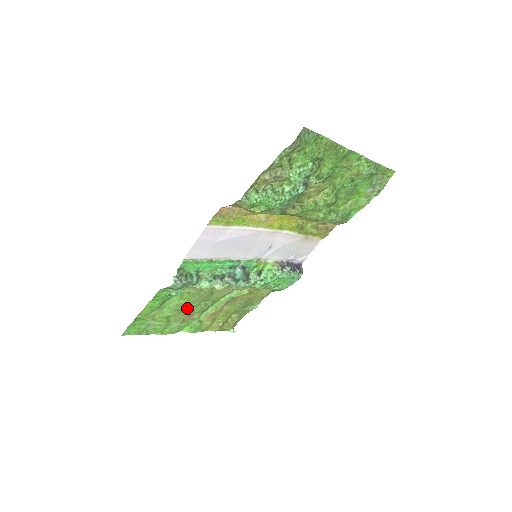
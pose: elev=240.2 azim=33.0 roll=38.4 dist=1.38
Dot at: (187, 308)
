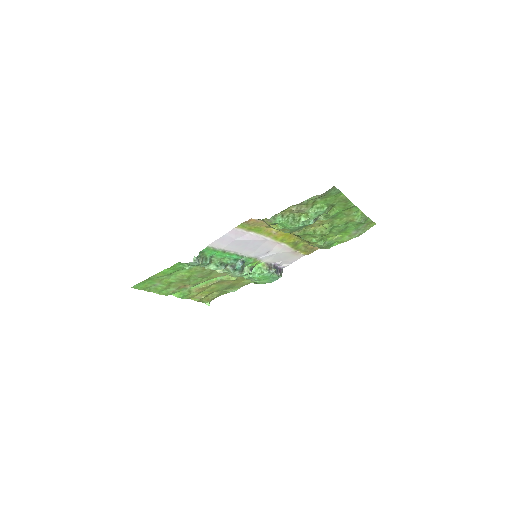
Dot at: (187, 280)
